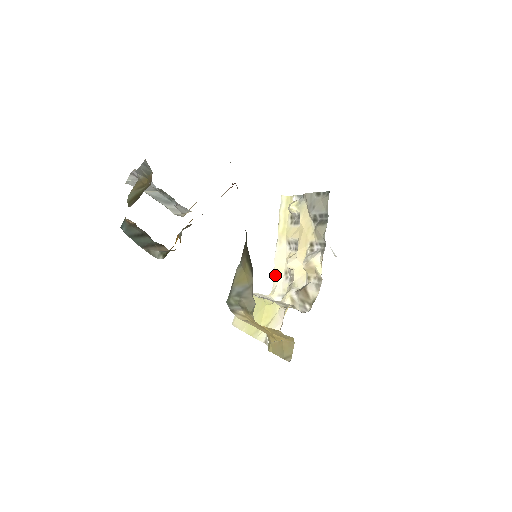
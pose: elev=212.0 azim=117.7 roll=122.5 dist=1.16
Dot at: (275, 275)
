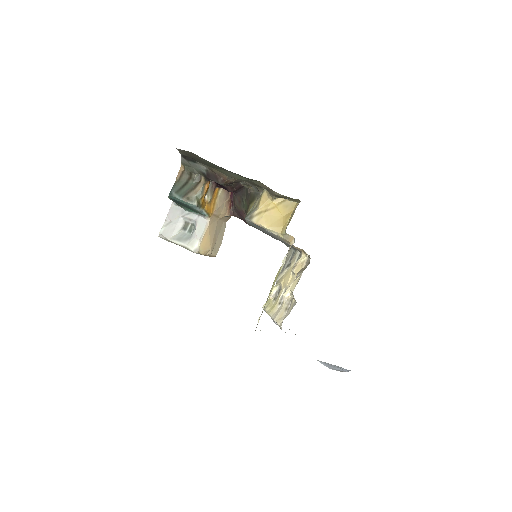
Dot at: (279, 321)
